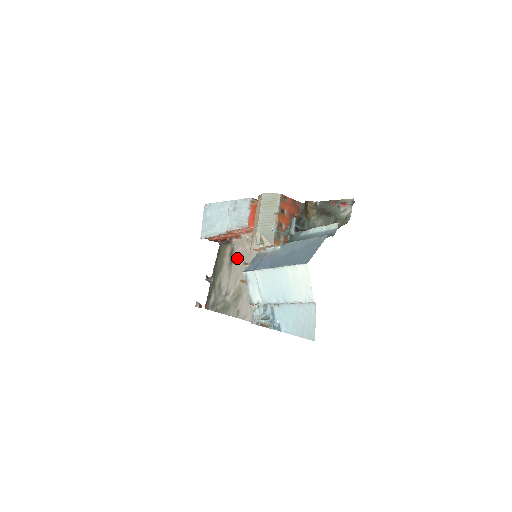
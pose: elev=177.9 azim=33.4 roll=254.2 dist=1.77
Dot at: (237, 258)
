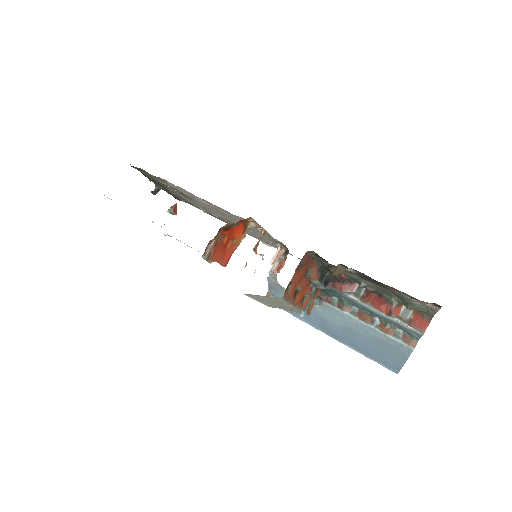
Dot at: (194, 200)
